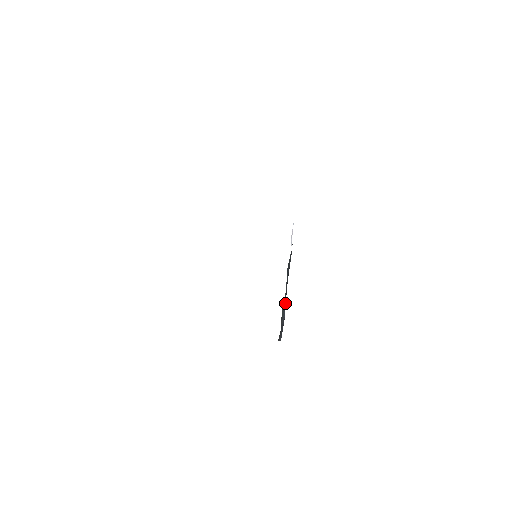
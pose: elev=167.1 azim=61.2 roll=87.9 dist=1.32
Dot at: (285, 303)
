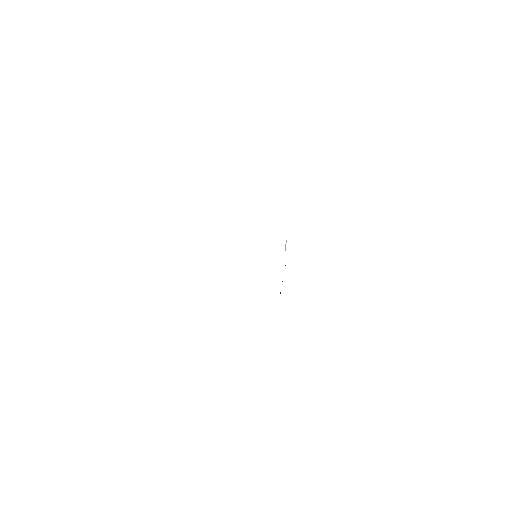
Dot at: occluded
